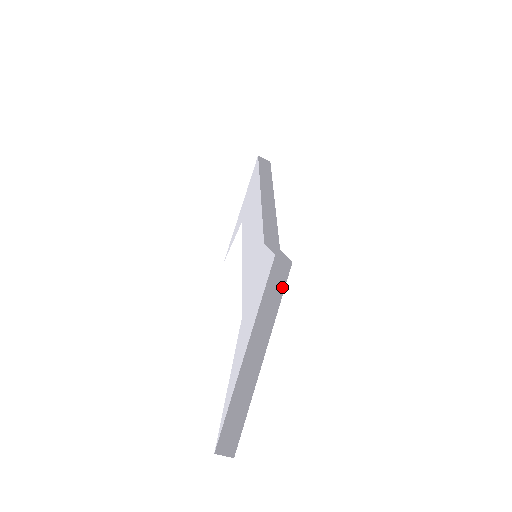
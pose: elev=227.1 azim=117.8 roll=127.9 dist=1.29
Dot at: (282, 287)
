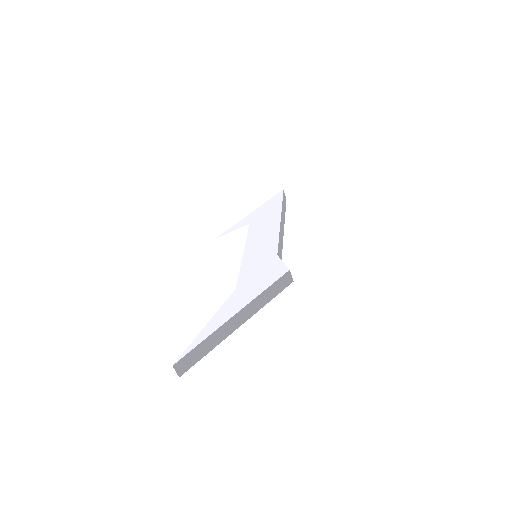
Dot at: (279, 292)
